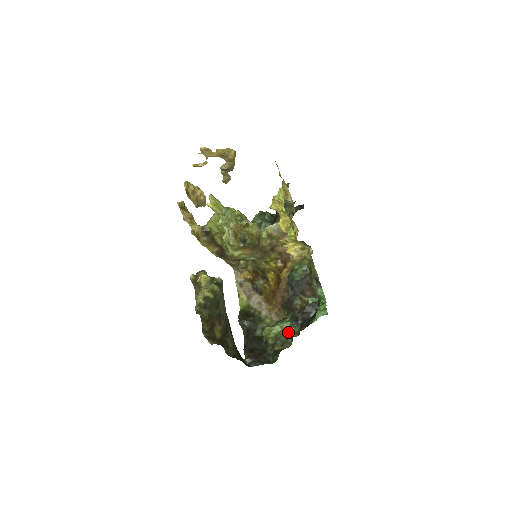
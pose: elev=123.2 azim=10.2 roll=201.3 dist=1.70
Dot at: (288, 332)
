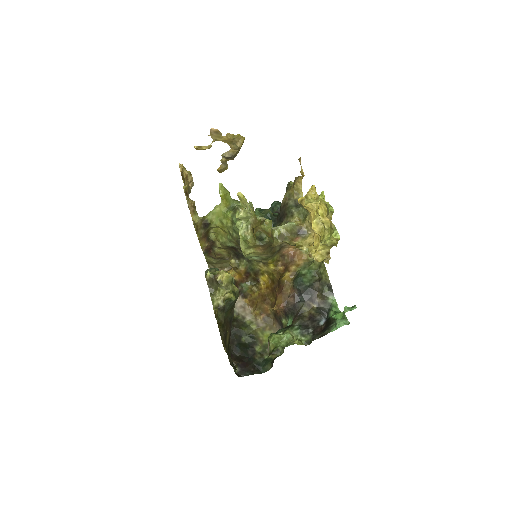
Dot at: (299, 341)
